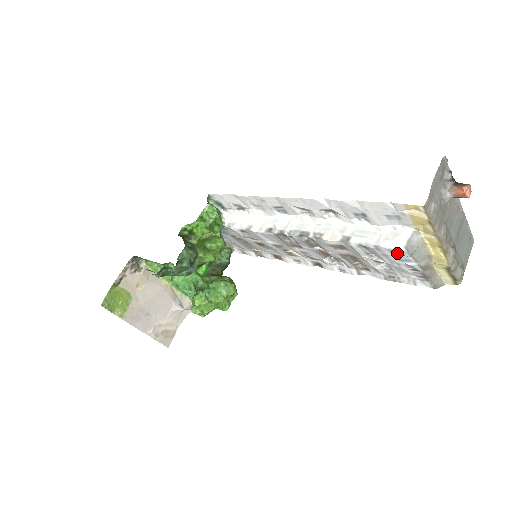
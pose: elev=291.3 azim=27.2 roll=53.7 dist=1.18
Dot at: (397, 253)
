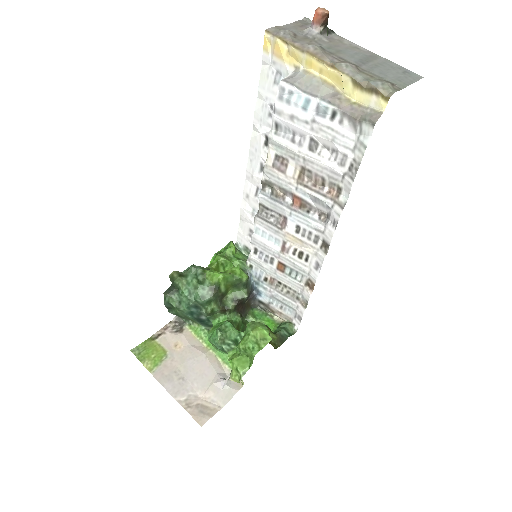
Dot at: (287, 97)
